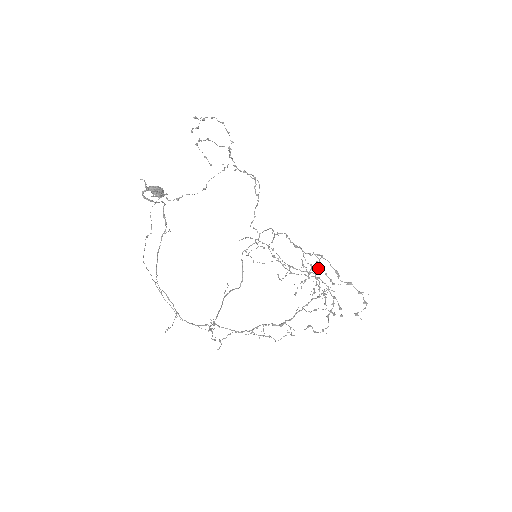
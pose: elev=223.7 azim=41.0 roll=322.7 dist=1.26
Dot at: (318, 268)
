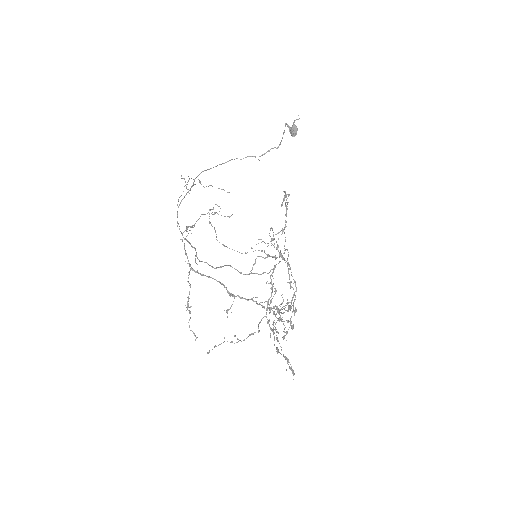
Dot at: (286, 310)
